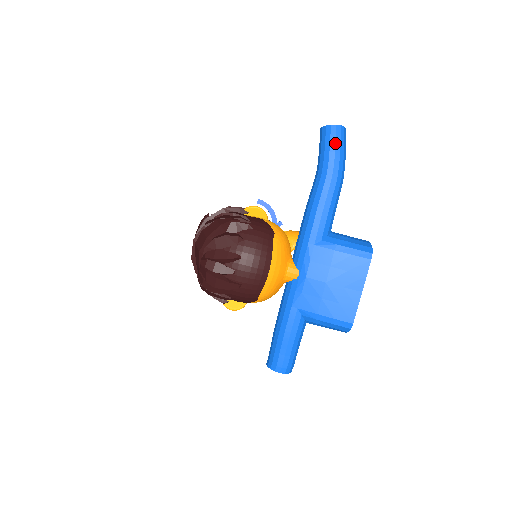
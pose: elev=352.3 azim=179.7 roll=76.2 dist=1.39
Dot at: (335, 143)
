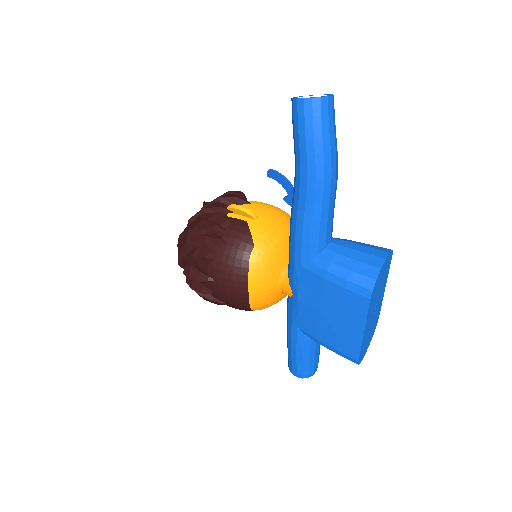
Dot at: (304, 130)
